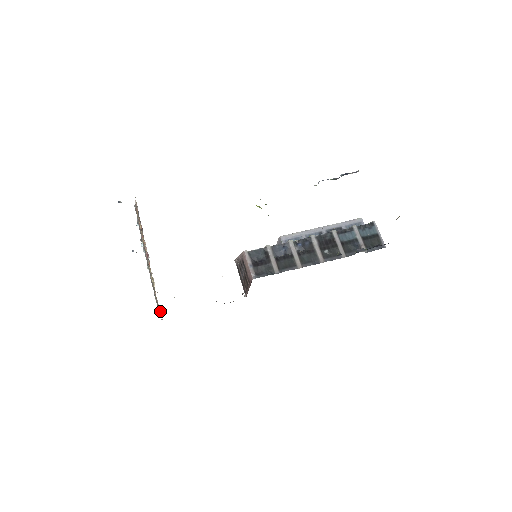
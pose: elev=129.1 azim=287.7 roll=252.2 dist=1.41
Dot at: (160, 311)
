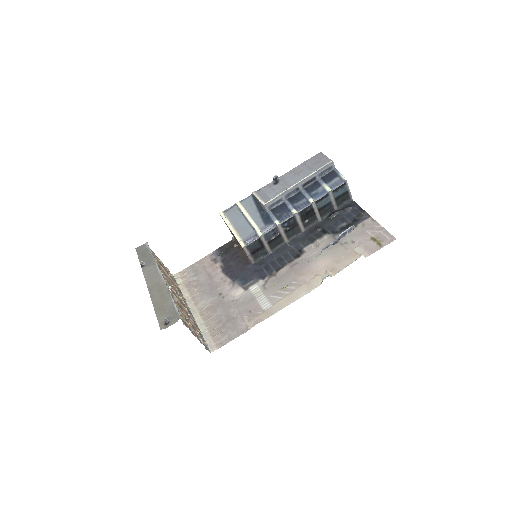
Dot at: (180, 289)
